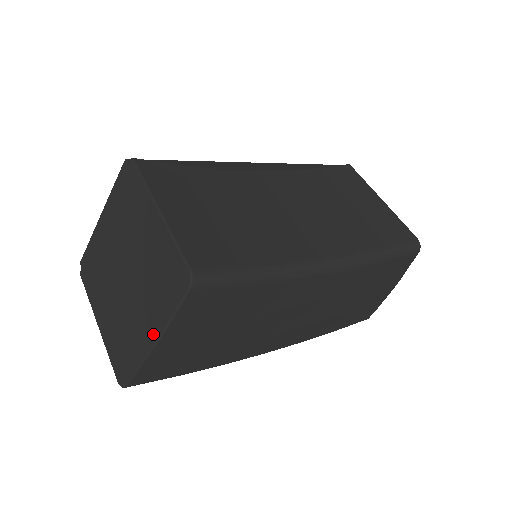
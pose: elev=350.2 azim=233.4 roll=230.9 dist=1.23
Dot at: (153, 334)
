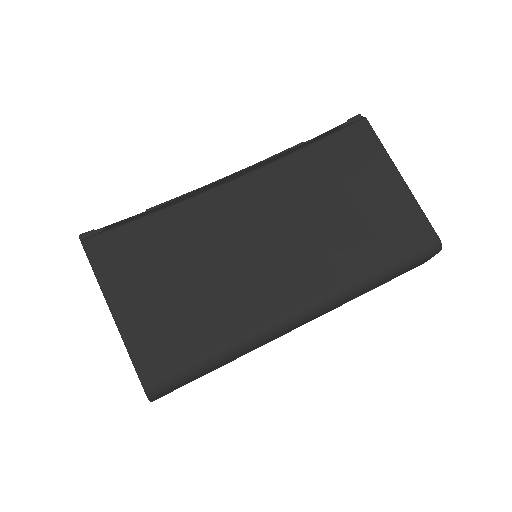
Dot at: occluded
